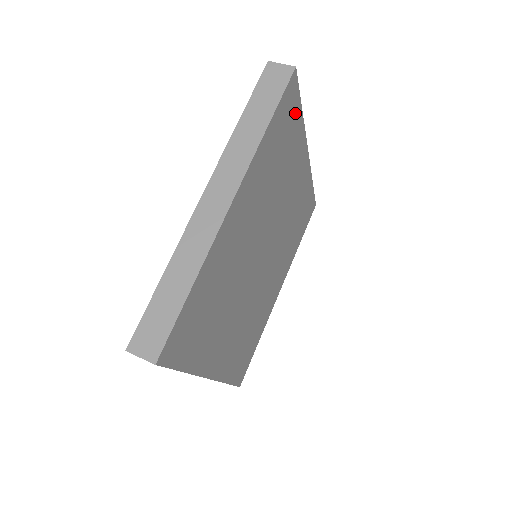
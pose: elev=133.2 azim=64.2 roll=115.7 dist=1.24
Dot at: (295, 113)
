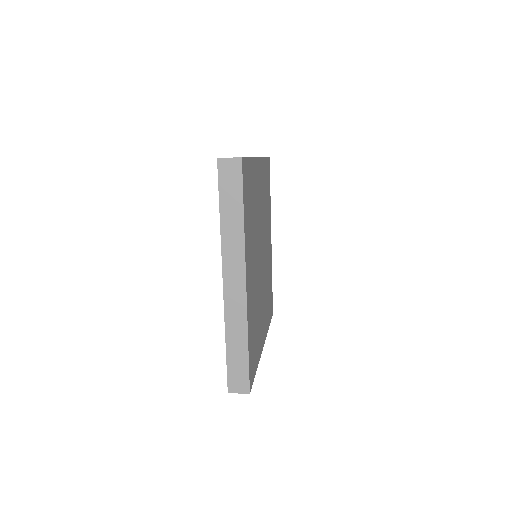
Dot at: (269, 185)
